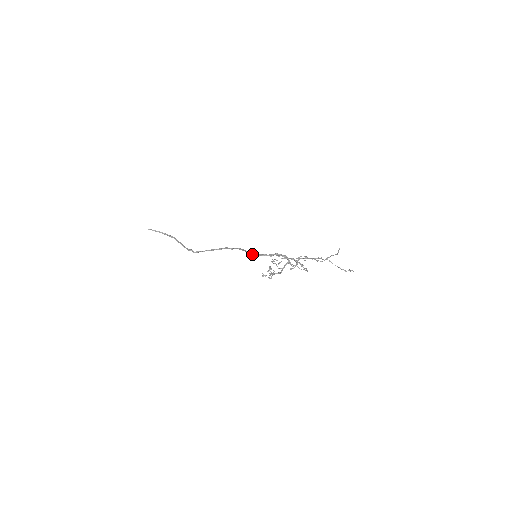
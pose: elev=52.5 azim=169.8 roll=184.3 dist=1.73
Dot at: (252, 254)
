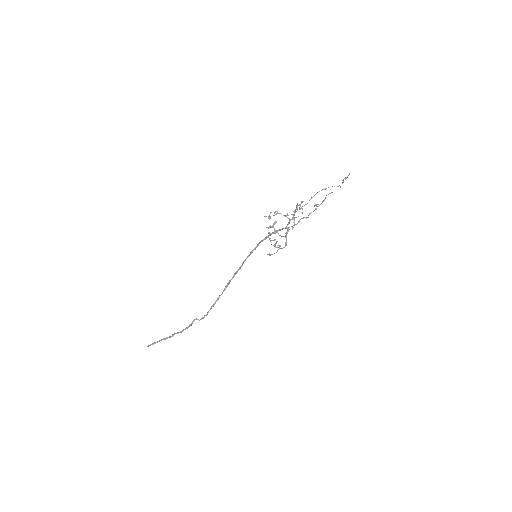
Dot at: (250, 253)
